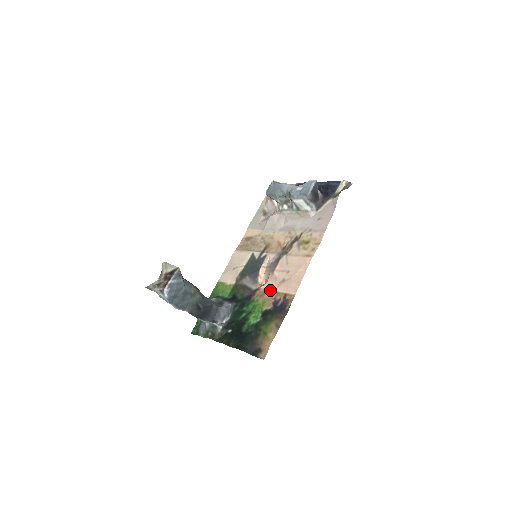
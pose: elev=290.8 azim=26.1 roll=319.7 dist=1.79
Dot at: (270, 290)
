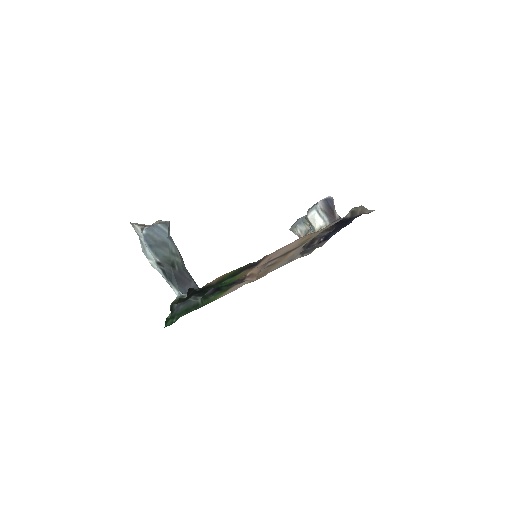
Dot at: (254, 268)
